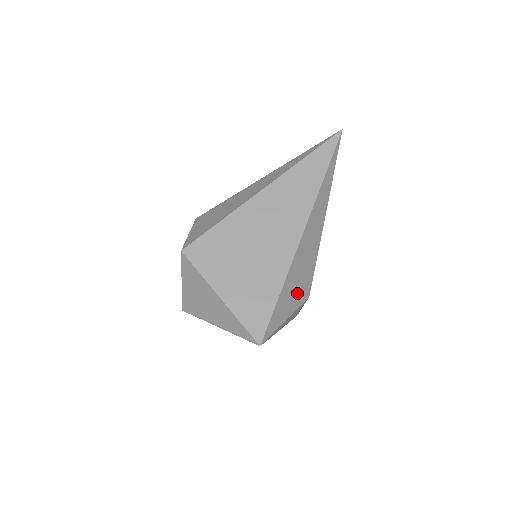
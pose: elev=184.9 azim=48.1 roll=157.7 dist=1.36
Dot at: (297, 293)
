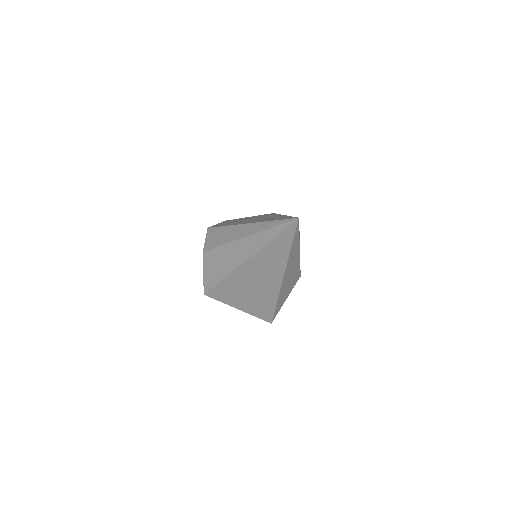
Dot at: (289, 289)
